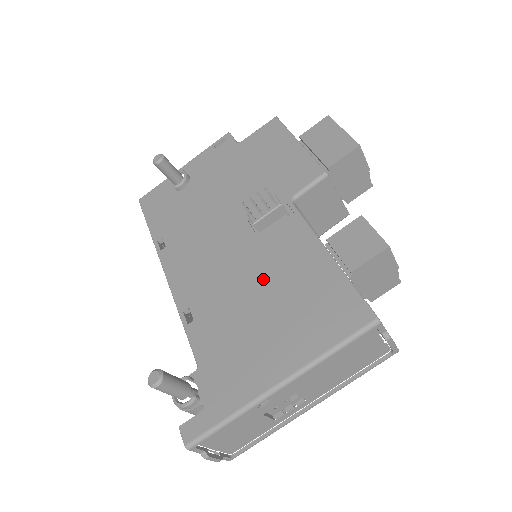
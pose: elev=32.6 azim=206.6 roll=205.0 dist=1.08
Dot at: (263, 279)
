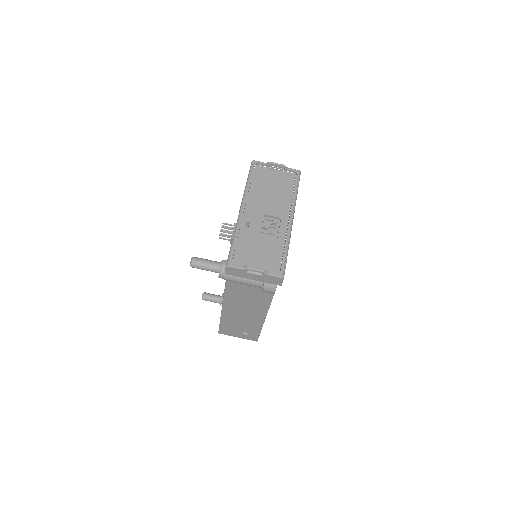
Dot at: occluded
